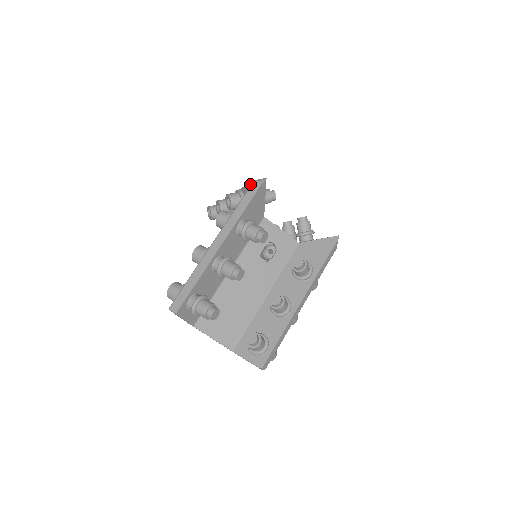
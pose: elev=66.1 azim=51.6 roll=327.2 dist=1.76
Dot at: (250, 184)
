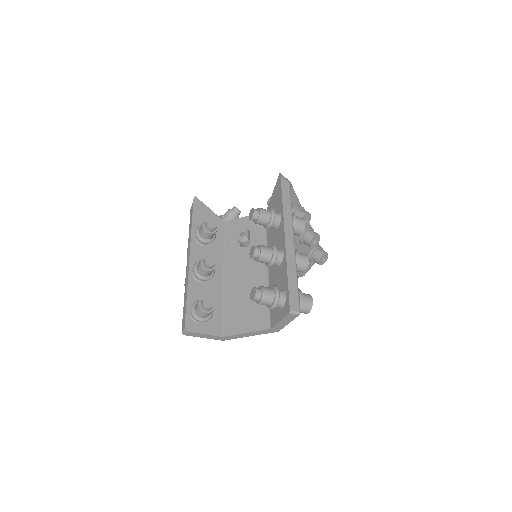
Dot at: occluded
